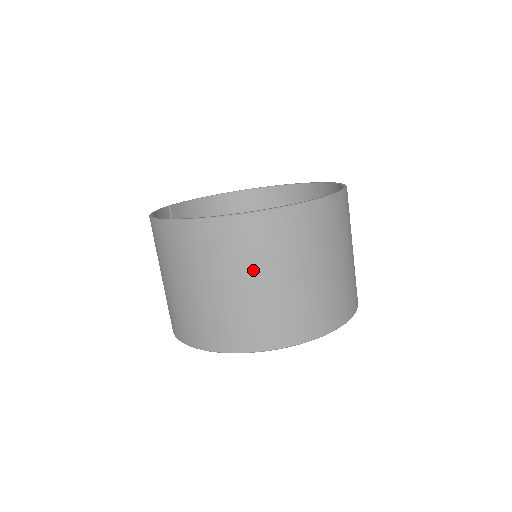
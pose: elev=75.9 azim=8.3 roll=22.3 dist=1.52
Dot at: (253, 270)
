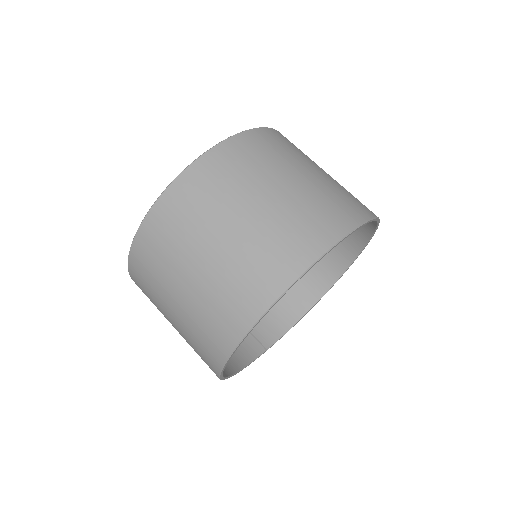
Dot at: (180, 263)
